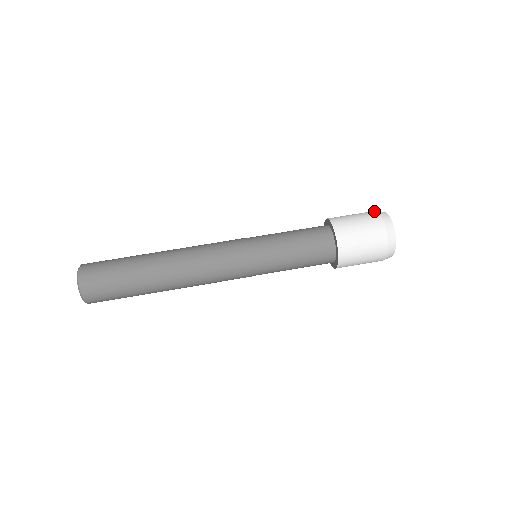
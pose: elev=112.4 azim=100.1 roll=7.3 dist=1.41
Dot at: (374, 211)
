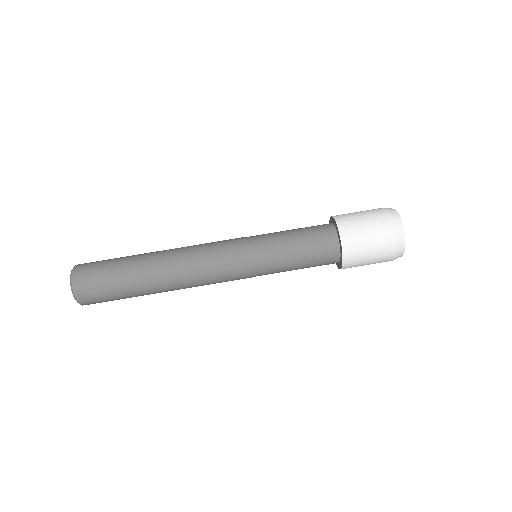
Dot at: (383, 208)
